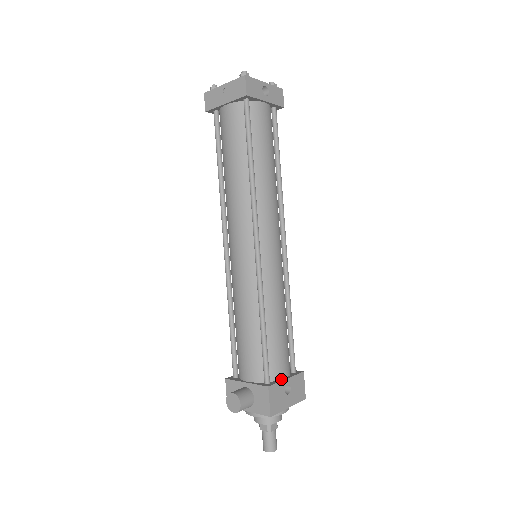
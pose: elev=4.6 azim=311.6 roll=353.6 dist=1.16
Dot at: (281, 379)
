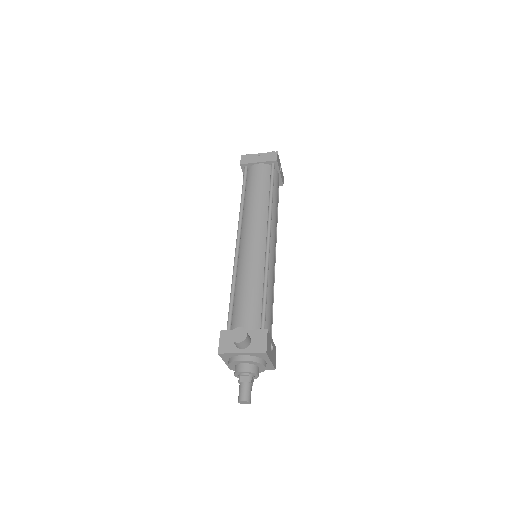
Dot at: occluded
